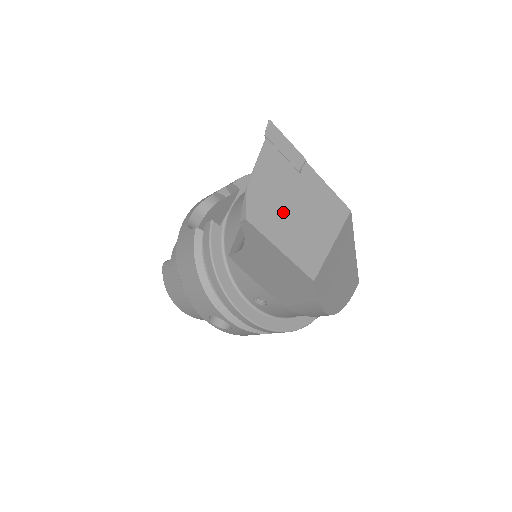
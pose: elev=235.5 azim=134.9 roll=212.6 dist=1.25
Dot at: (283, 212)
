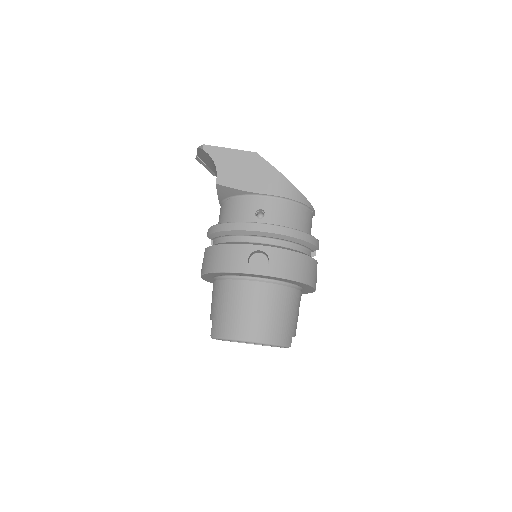
Dot at: occluded
